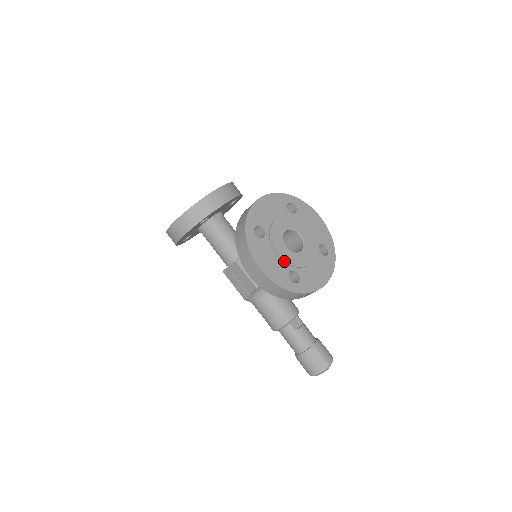
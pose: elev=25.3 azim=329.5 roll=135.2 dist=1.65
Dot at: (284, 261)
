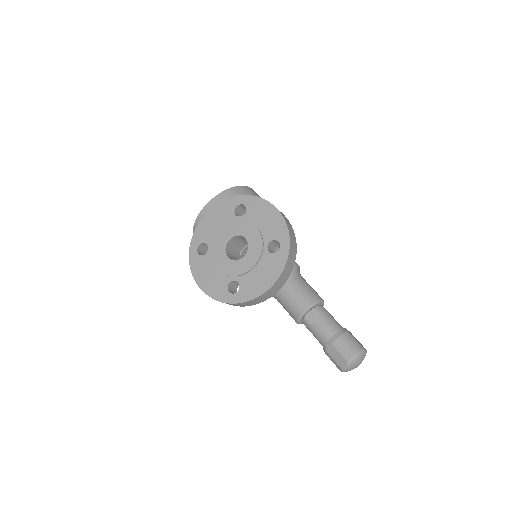
Dot at: (223, 273)
